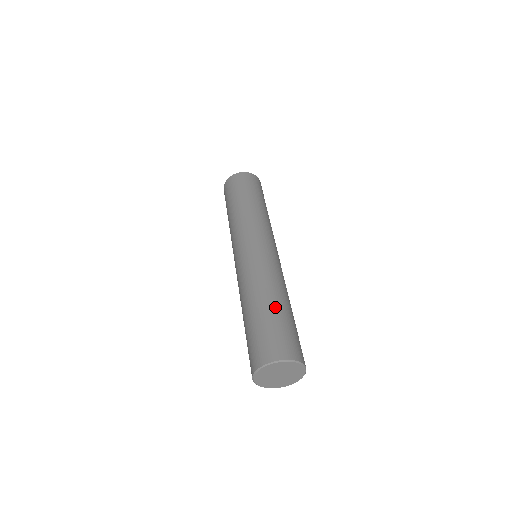
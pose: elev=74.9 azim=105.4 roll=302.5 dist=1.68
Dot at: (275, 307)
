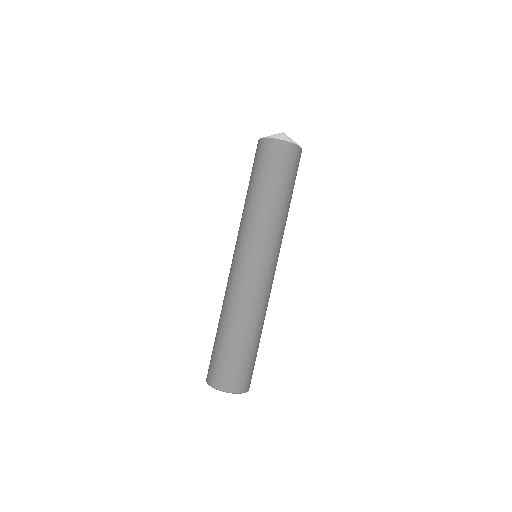
Dot at: (254, 342)
